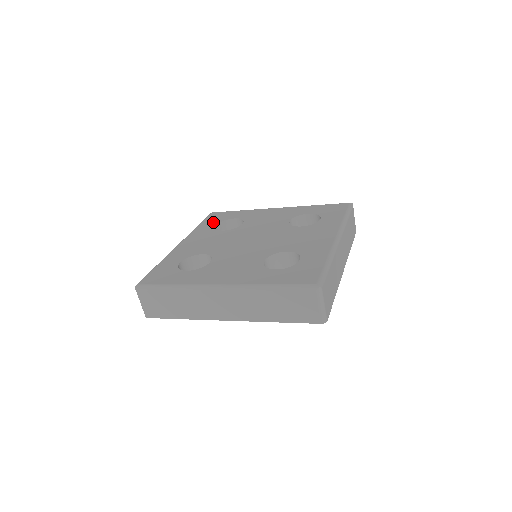
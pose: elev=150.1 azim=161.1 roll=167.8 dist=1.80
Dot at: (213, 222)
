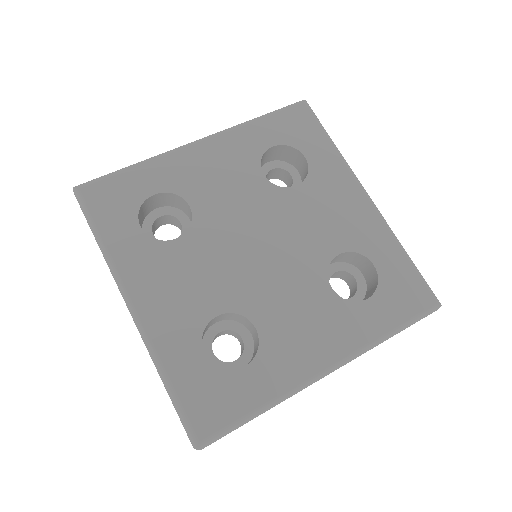
Dot at: (123, 220)
